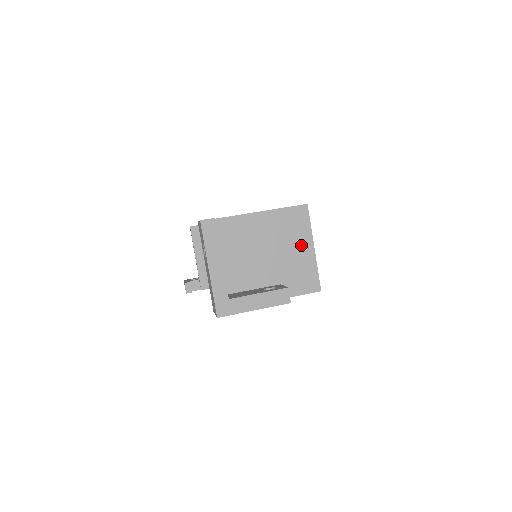
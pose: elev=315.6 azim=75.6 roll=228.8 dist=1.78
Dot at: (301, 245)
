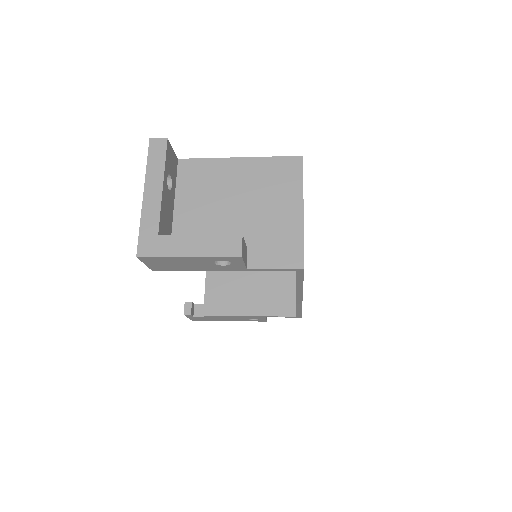
Dot at: (285, 204)
